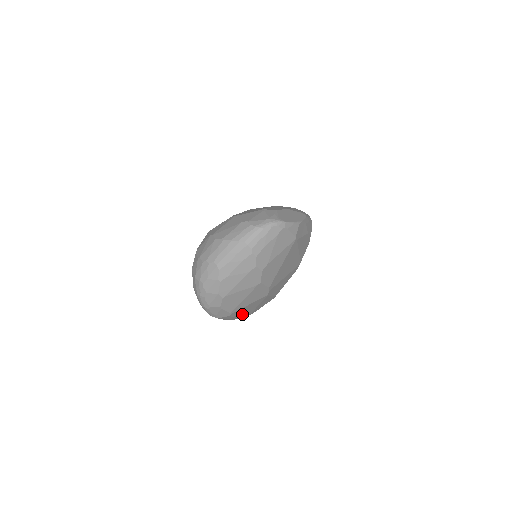
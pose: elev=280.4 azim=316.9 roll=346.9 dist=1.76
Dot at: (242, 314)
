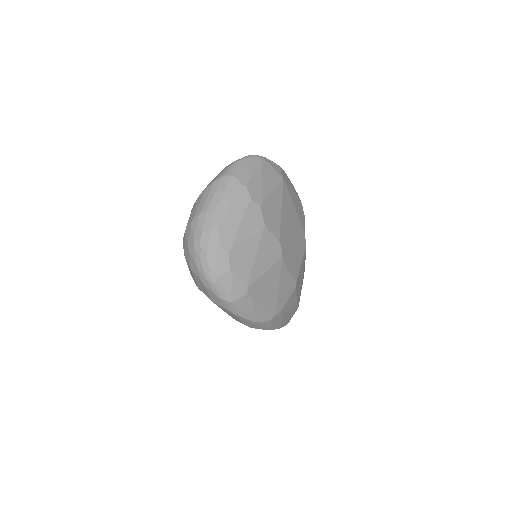
Dot at: (264, 303)
